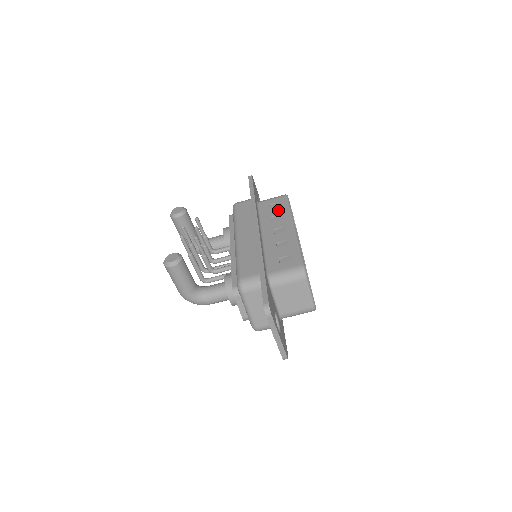
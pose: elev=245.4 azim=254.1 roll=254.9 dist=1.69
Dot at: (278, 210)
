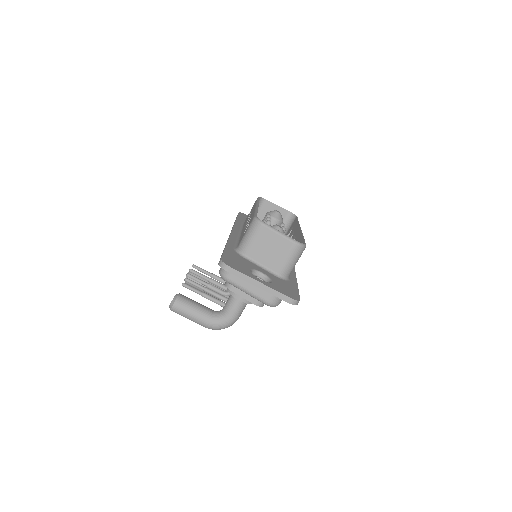
Dot at: (251, 210)
